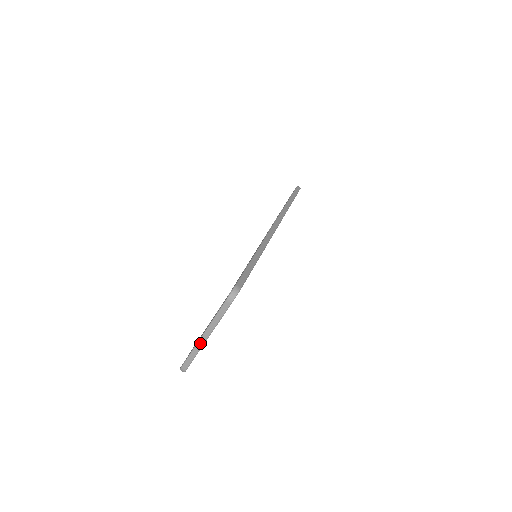
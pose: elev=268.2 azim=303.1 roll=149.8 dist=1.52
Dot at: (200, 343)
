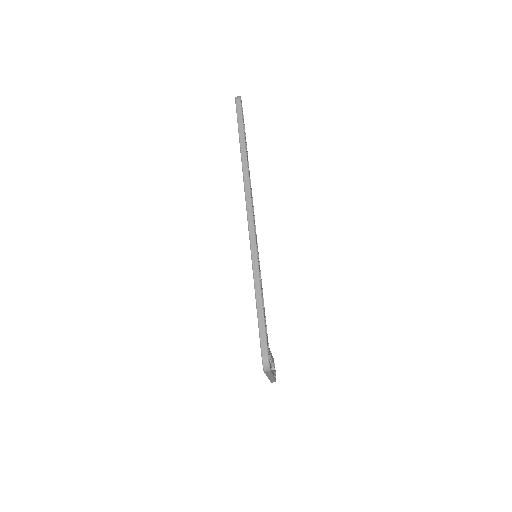
Dot at: occluded
